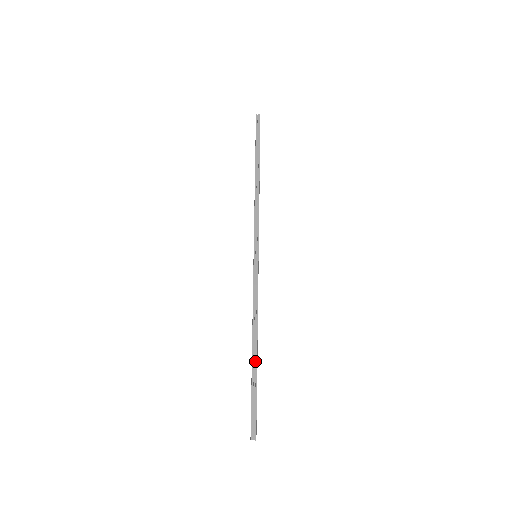
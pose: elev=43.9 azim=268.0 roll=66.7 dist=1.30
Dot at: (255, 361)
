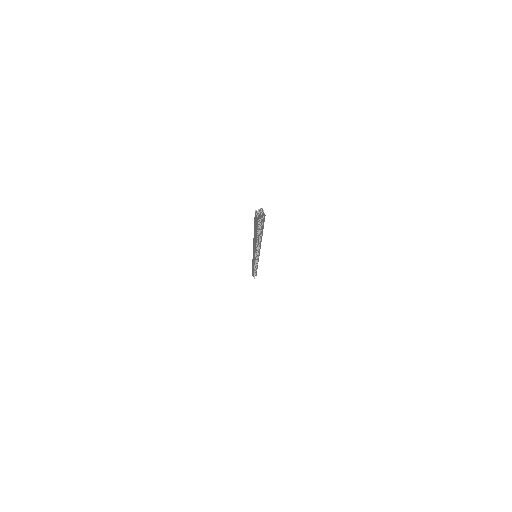
Dot at: occluded
